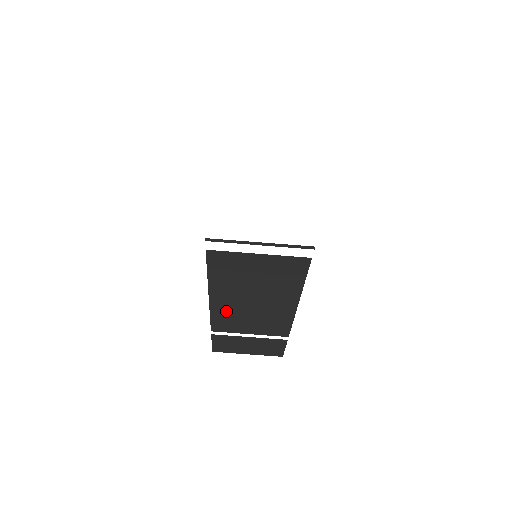
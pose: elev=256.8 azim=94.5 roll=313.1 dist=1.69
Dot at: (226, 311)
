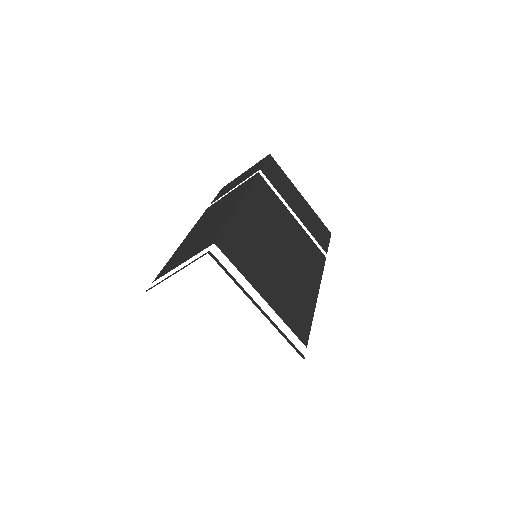
Dot at: occluded
